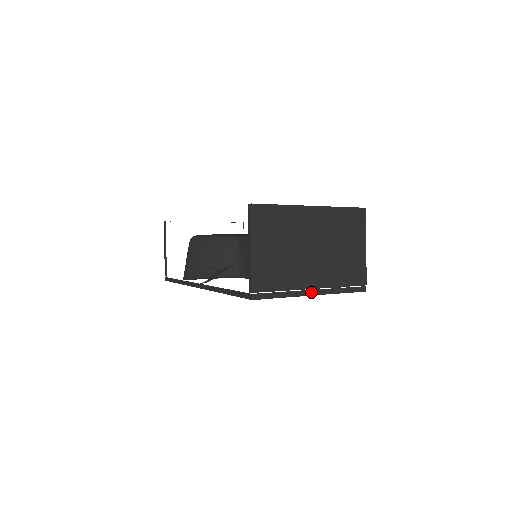
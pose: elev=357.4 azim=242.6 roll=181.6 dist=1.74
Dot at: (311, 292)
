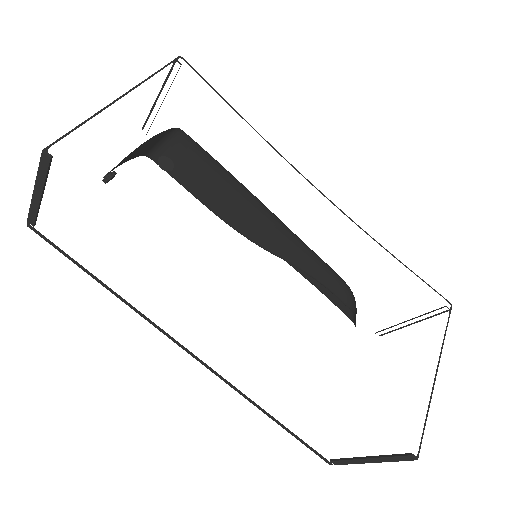
Dot at: occluded
